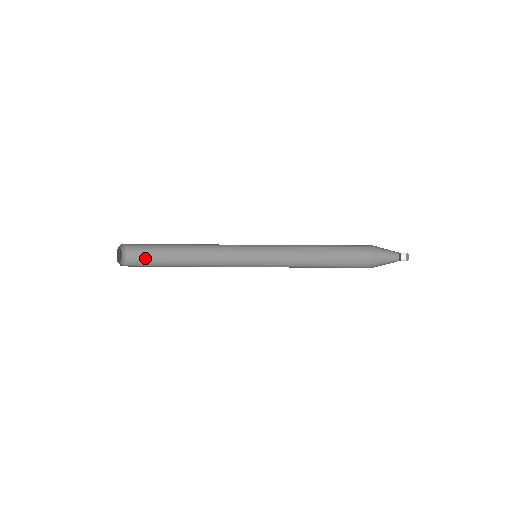
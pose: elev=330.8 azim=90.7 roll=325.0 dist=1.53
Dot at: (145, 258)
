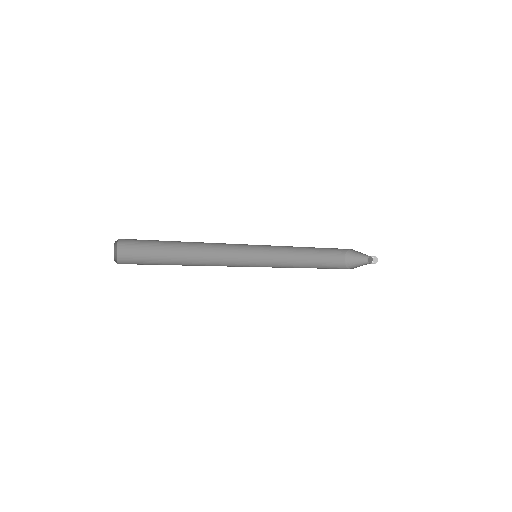
Dot at: (140, 264)
